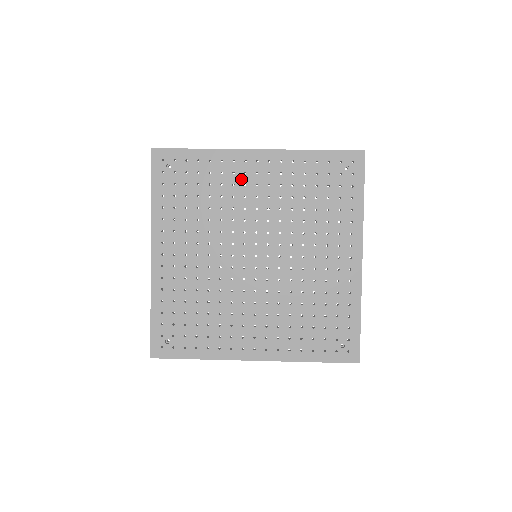
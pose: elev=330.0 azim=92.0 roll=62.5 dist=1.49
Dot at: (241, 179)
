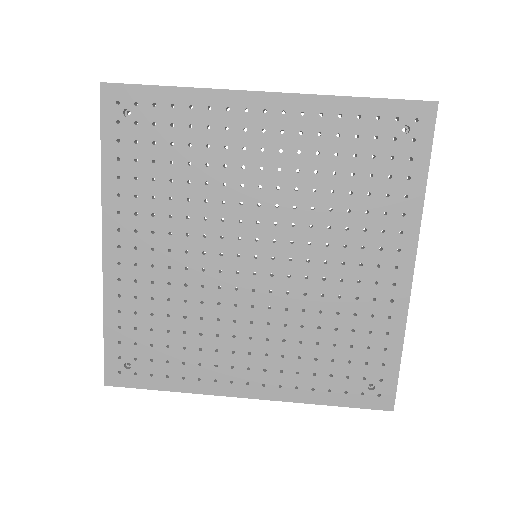
Dot at: (238, 139)
